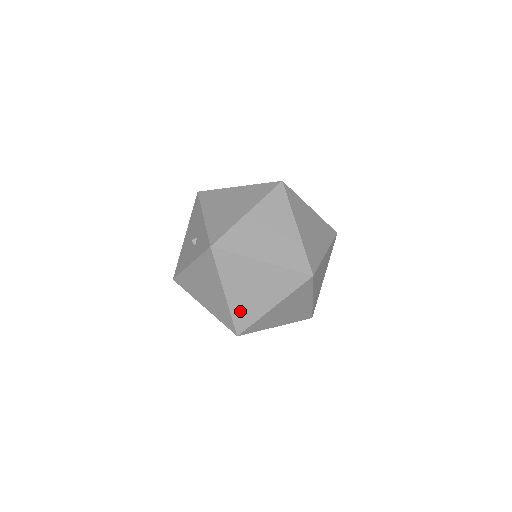
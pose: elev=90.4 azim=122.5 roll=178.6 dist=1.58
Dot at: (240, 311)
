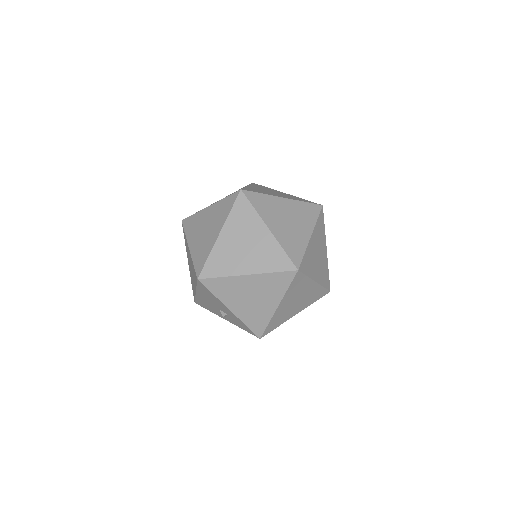
Dot at: occluded
